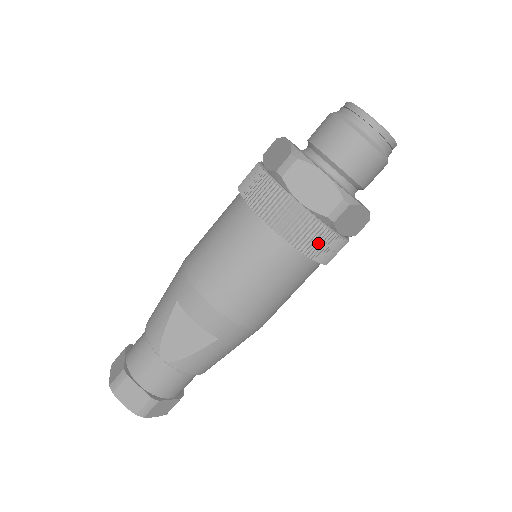
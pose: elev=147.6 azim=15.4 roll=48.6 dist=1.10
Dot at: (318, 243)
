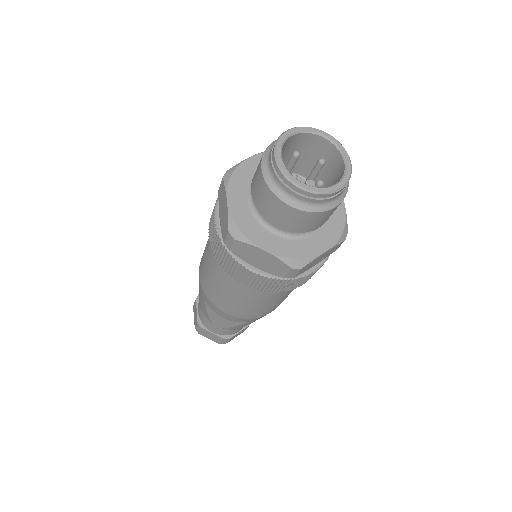
Dot at: (289, 285)
